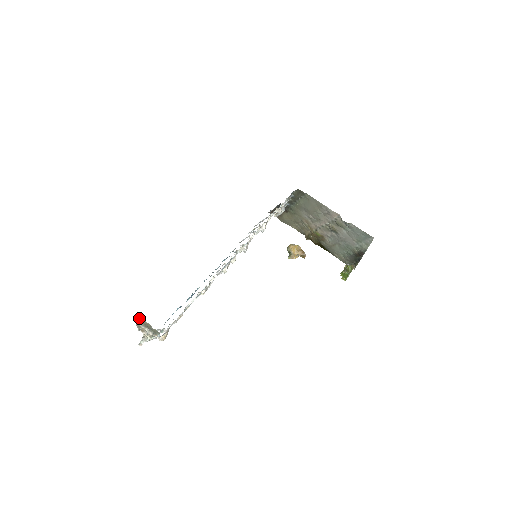
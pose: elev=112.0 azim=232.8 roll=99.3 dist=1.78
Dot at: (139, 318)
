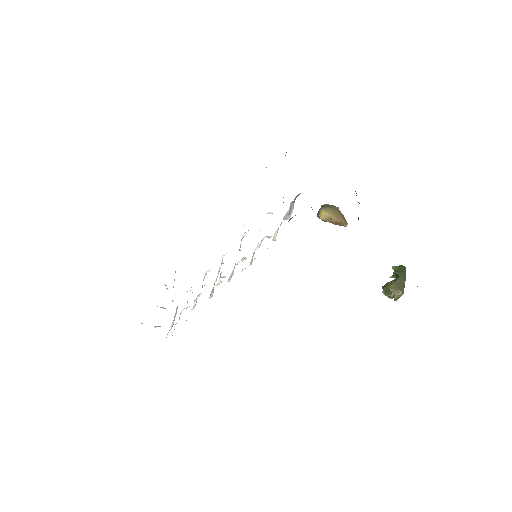
Dot at: occluded
